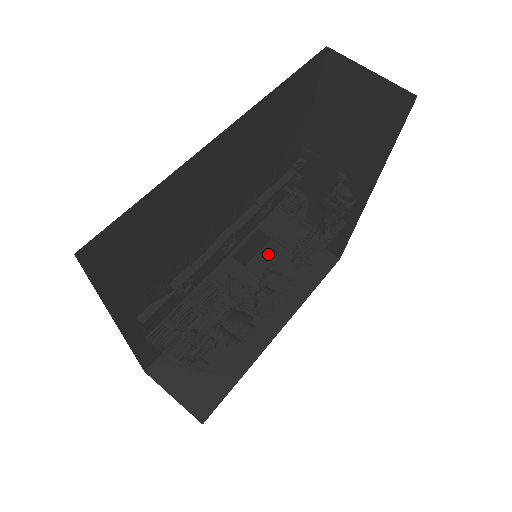
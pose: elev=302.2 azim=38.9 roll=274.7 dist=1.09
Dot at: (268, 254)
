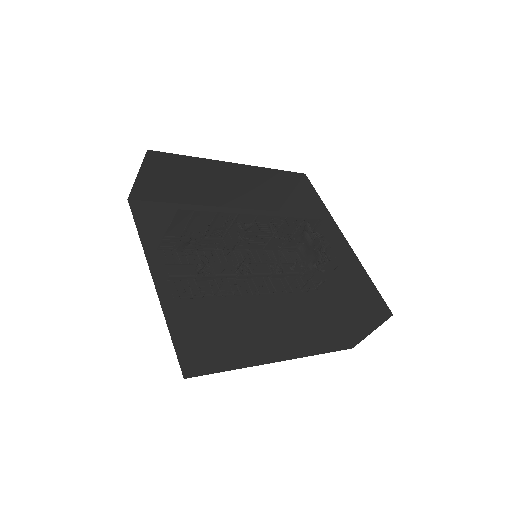
Dot at: occluded
